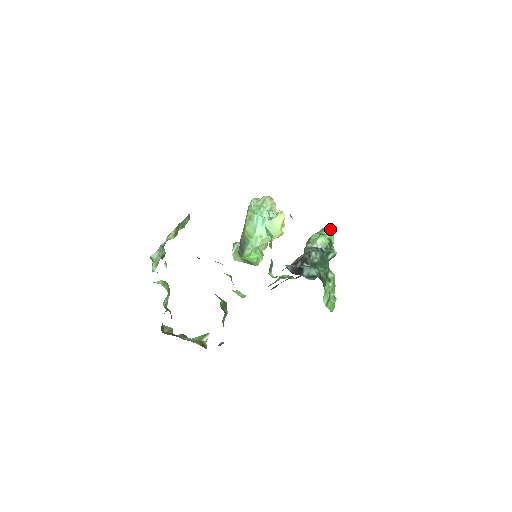
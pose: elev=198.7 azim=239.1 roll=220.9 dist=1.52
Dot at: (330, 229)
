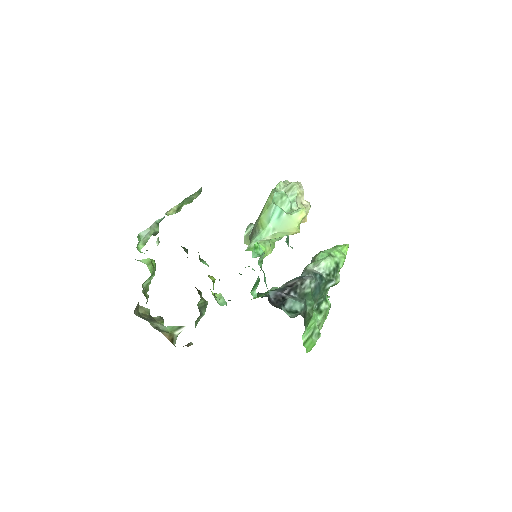
Dot at: (345, 248)
